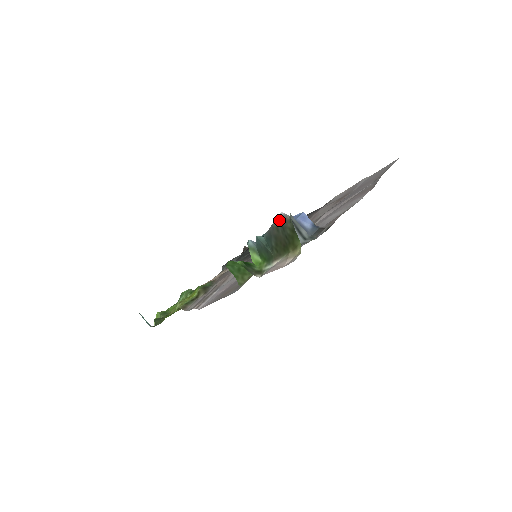
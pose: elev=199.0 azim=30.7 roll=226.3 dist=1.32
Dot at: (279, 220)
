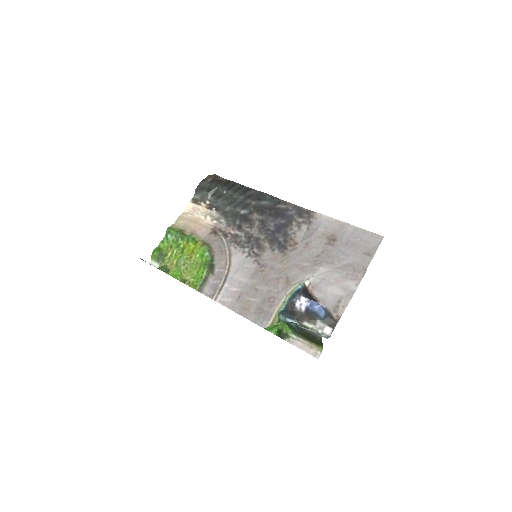
Dot at: (312, 332)
